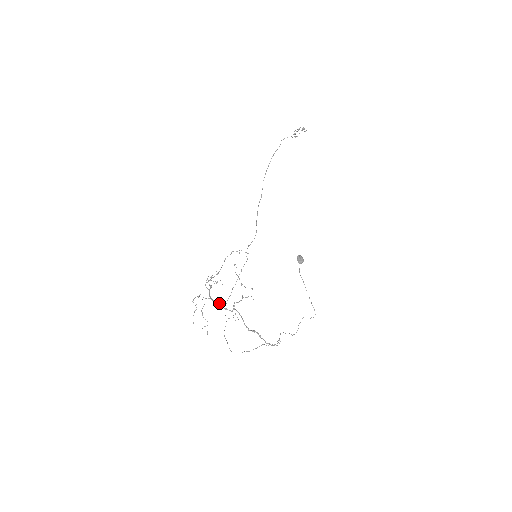
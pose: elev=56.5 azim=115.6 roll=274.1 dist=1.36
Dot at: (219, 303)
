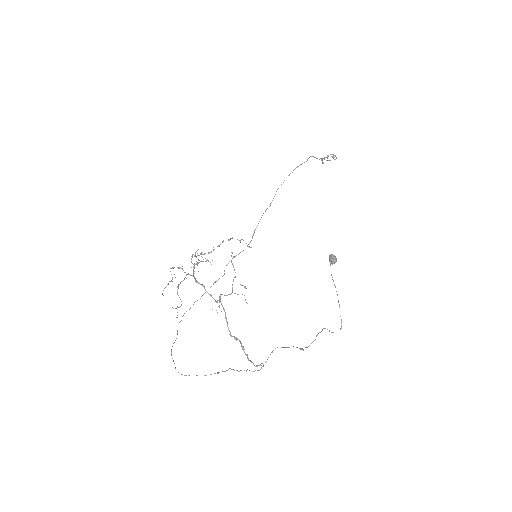
Dot at: (203, 285)
